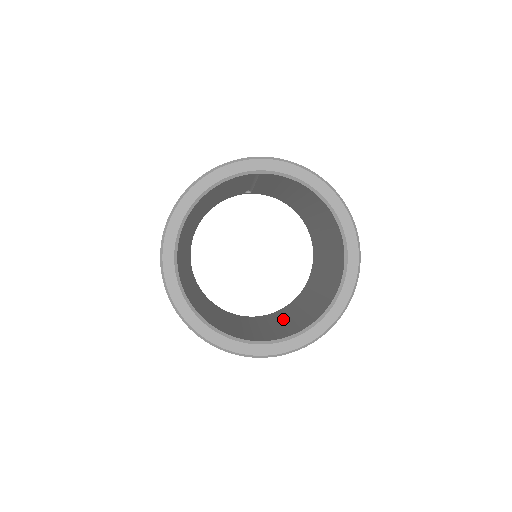
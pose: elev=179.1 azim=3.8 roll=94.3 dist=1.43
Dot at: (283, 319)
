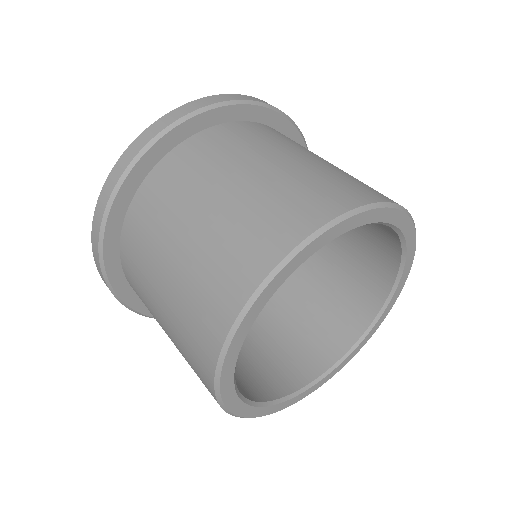
Dot at: occluded
